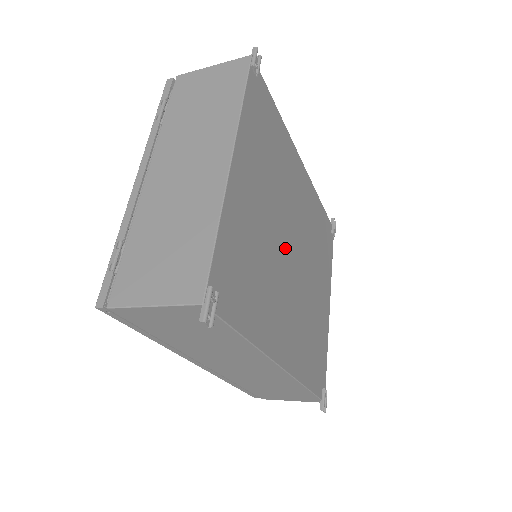
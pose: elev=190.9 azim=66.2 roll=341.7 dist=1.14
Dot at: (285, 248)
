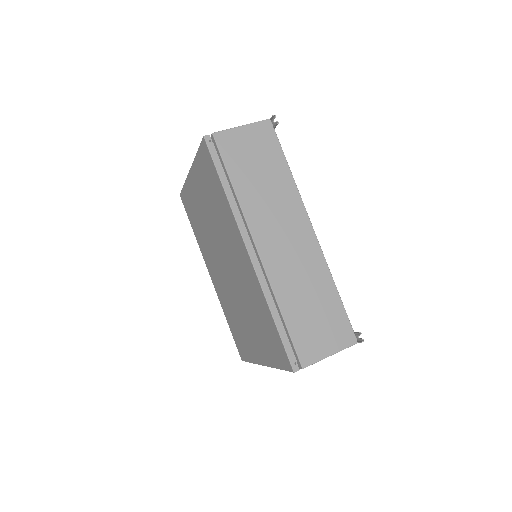
Dot at: occluded
